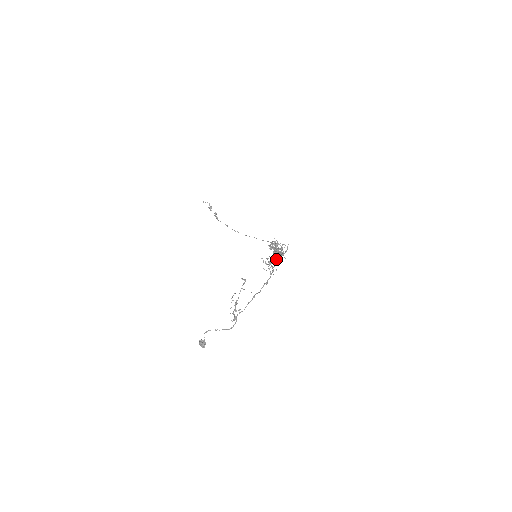
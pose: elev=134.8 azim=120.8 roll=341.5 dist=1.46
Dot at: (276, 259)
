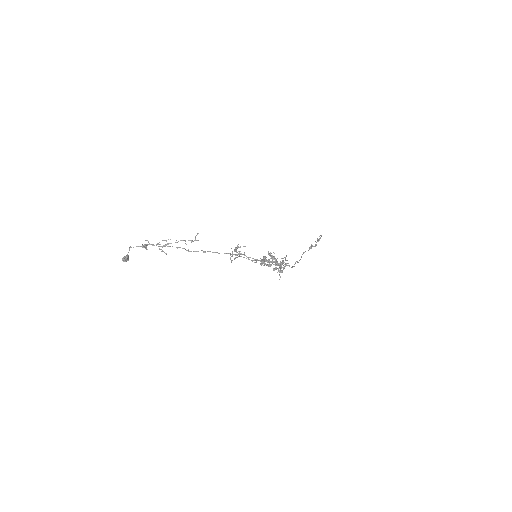
Dot at: occluded
